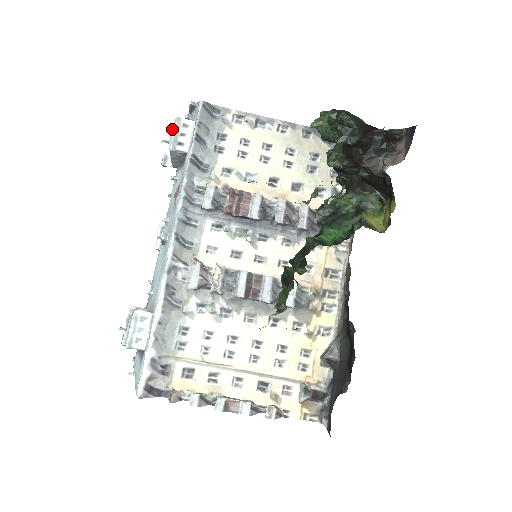
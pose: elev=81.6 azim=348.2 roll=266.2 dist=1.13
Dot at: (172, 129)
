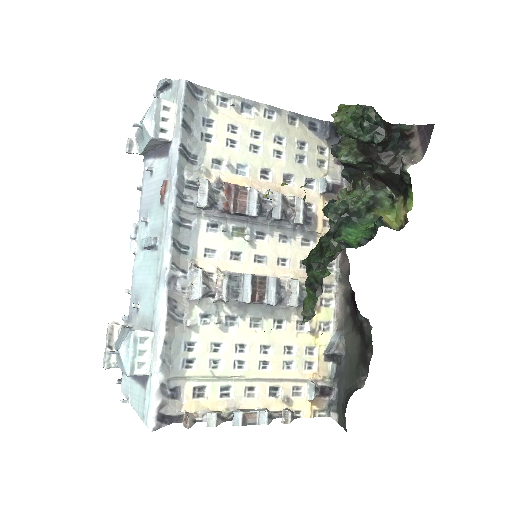
Dot at: (148, 112)
